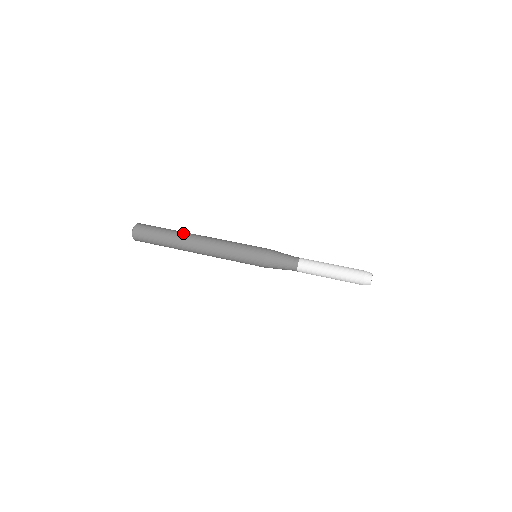
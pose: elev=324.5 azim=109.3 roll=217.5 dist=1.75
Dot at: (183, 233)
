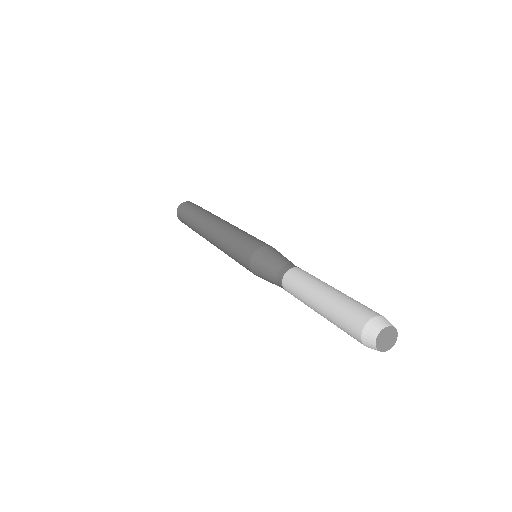
Dot at: (210, 214)
